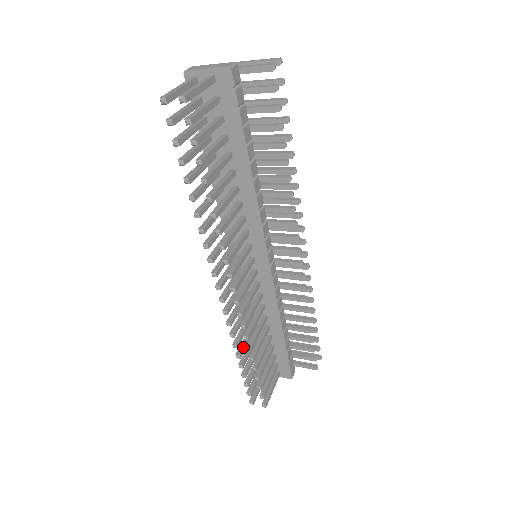
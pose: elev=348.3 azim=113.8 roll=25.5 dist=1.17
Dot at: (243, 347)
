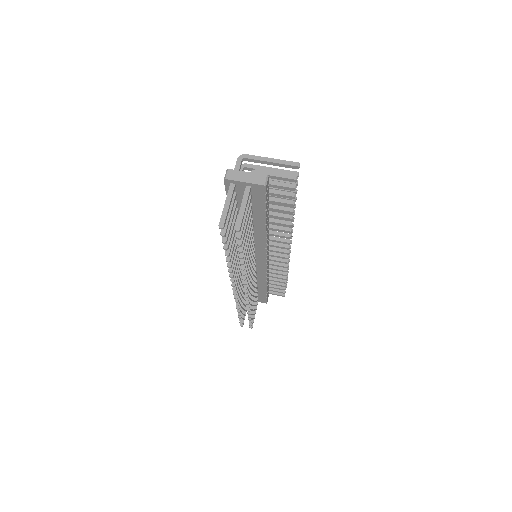
Dot at: (241, 304)
